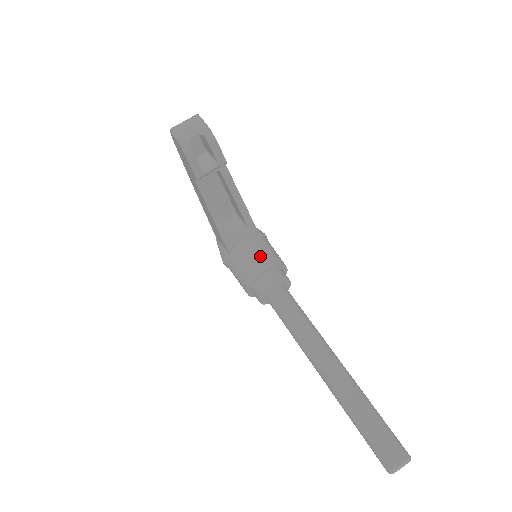
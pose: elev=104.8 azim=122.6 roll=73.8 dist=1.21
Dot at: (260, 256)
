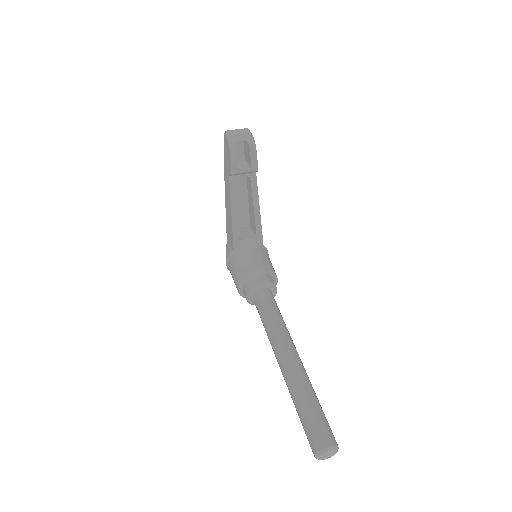
Dot at: (259, 260)
